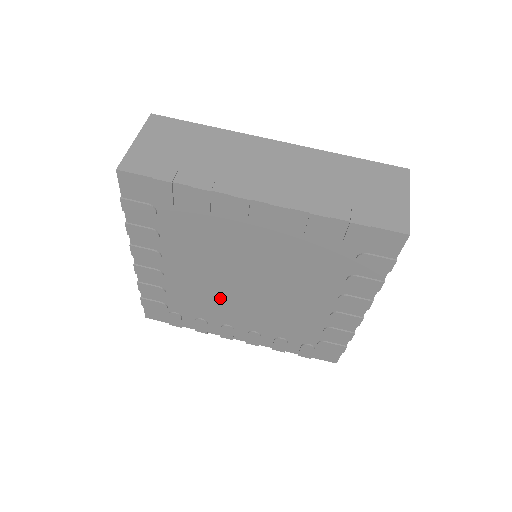
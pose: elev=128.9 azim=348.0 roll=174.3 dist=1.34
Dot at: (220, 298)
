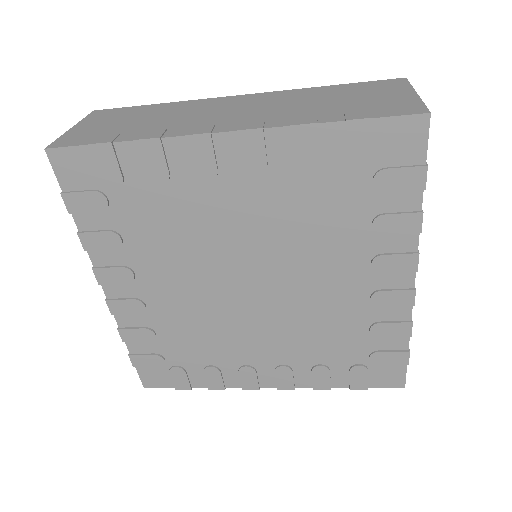
Dot at: (223, 321)
